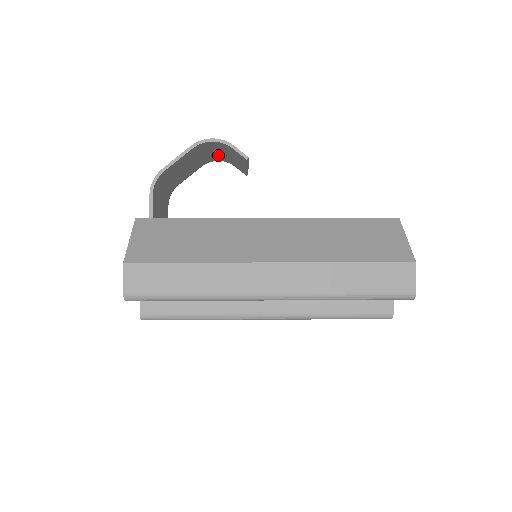
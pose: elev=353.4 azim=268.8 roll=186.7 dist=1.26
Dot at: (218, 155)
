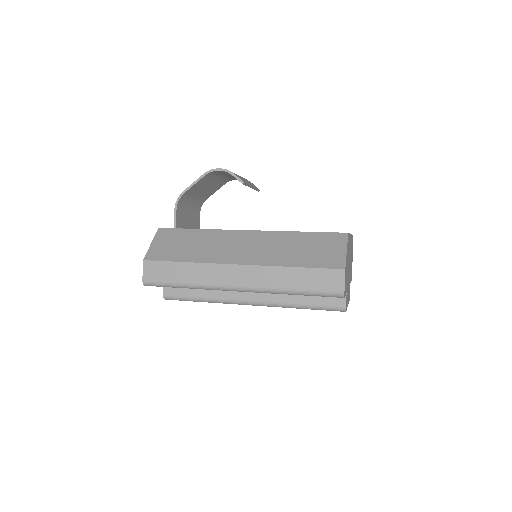
Dot at: (233, 177)
